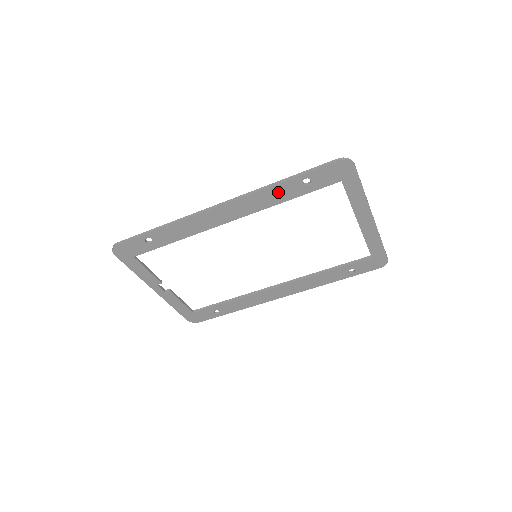
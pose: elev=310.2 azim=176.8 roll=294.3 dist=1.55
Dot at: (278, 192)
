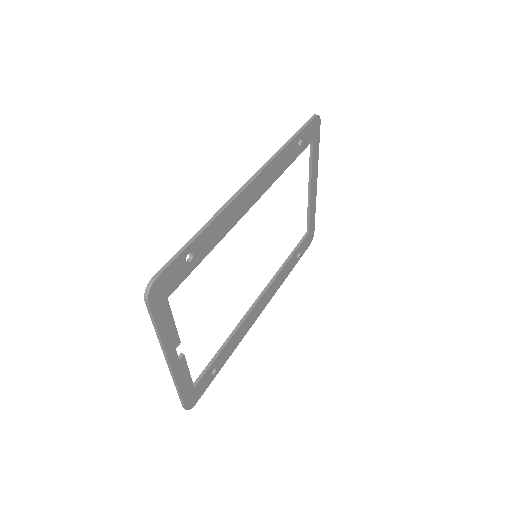
Dot at: (285, 156)
